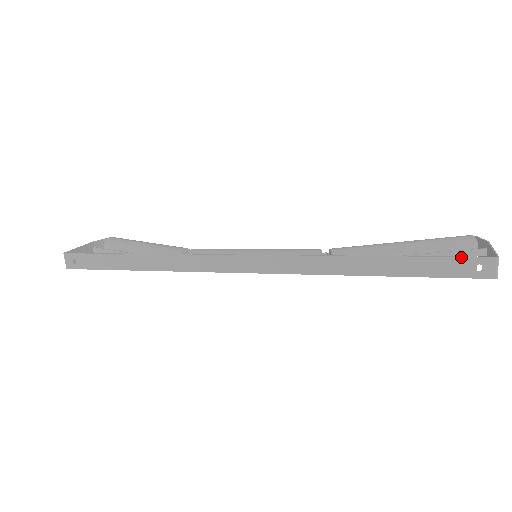
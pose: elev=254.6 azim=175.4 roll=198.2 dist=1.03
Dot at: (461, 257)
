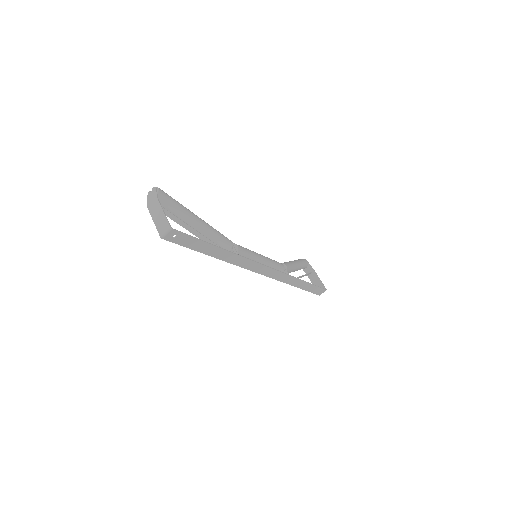
Dot at: (321, 288)
